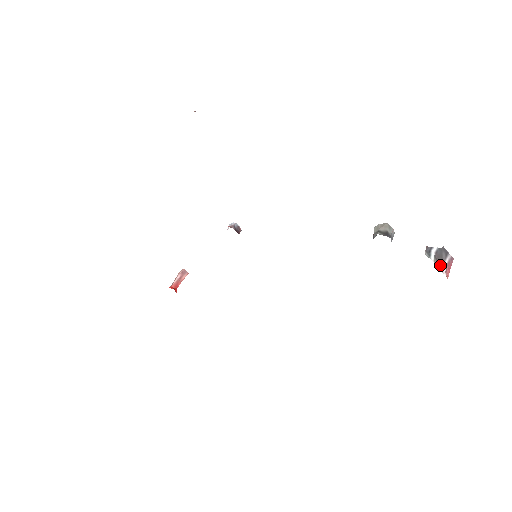
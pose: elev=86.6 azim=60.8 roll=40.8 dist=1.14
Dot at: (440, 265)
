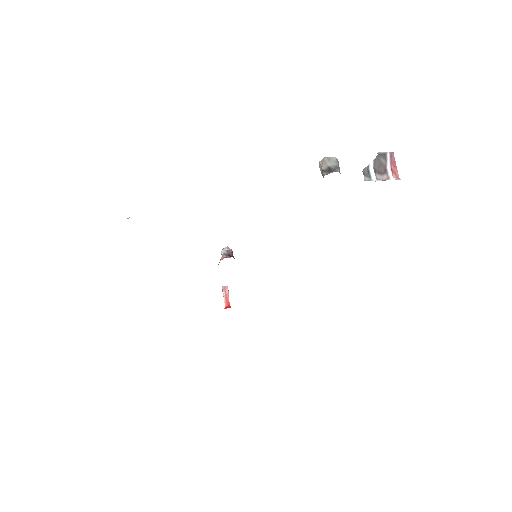
Dot at: (385, 173)
